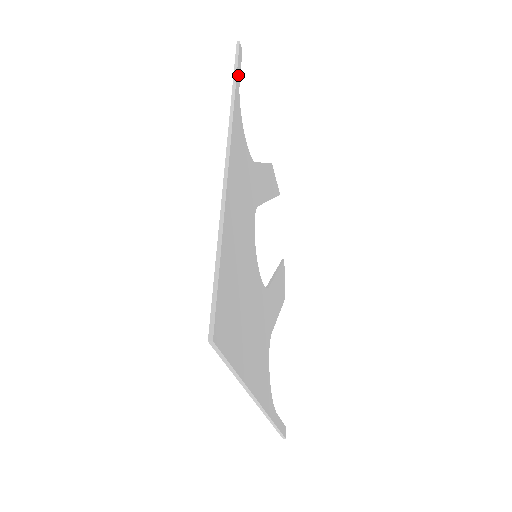
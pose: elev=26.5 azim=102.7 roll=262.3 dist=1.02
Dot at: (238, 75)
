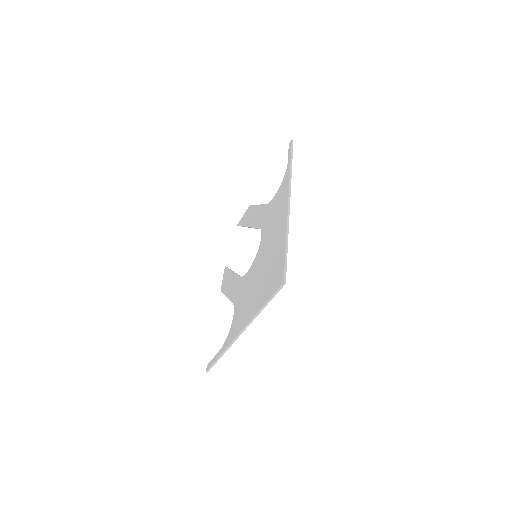
Dot at: occluded
